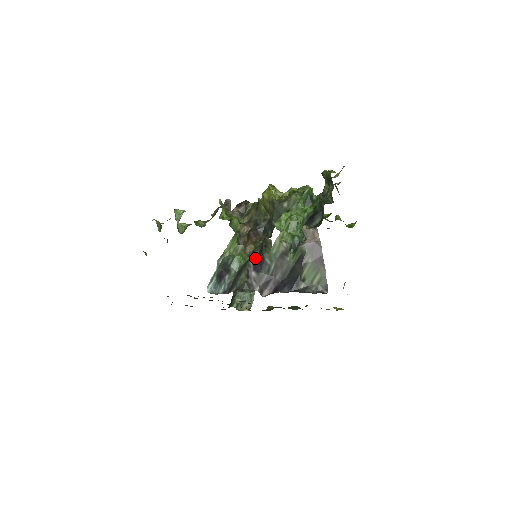
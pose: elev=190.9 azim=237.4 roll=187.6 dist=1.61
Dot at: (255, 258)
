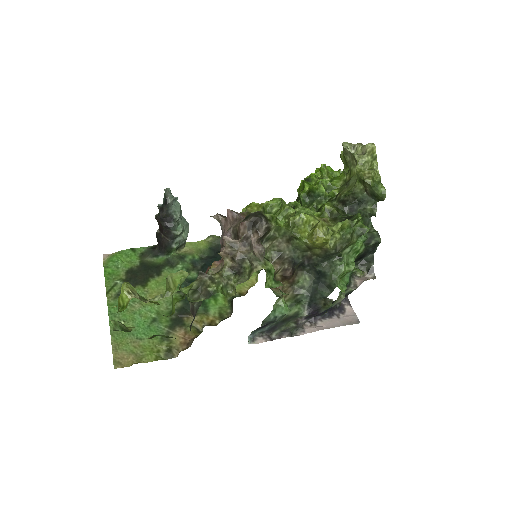
Dot at: (310, 313)
